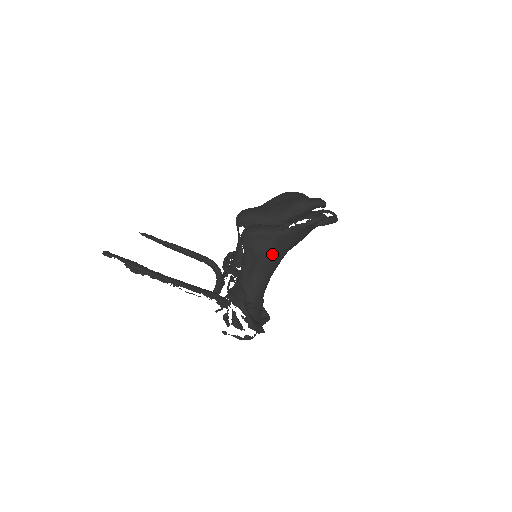
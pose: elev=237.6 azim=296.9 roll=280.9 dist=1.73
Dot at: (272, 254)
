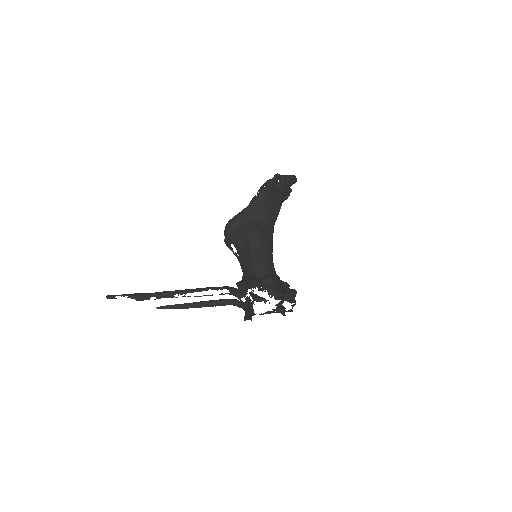
Dot at: (255, 228)
